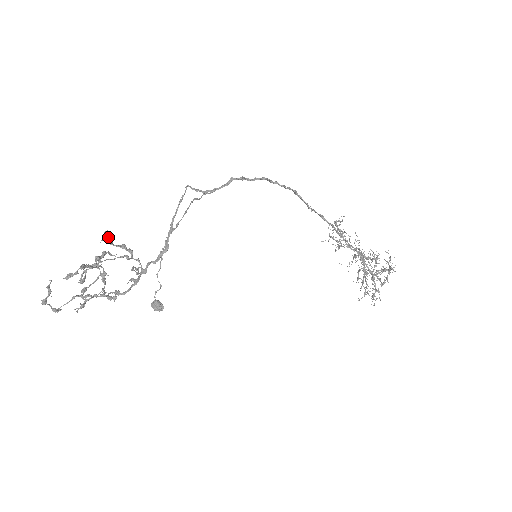
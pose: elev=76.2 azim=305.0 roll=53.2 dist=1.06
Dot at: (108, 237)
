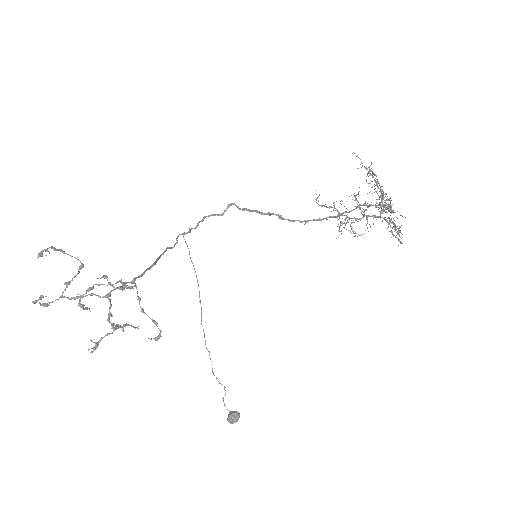
Dot at: occluded
